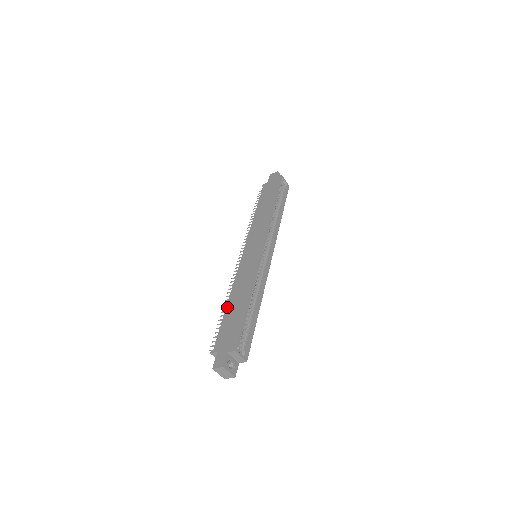
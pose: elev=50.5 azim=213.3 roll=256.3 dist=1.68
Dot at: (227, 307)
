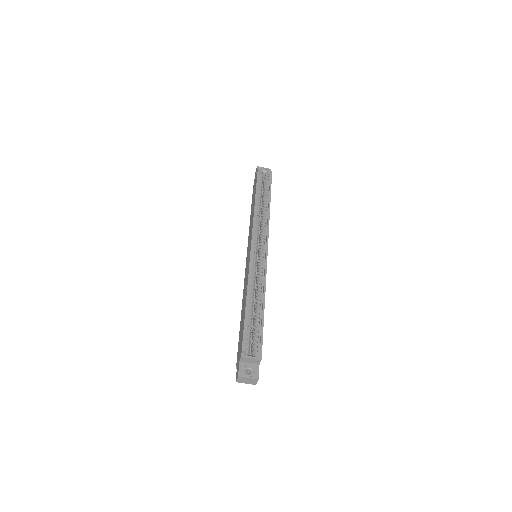
Dot at: occluded
